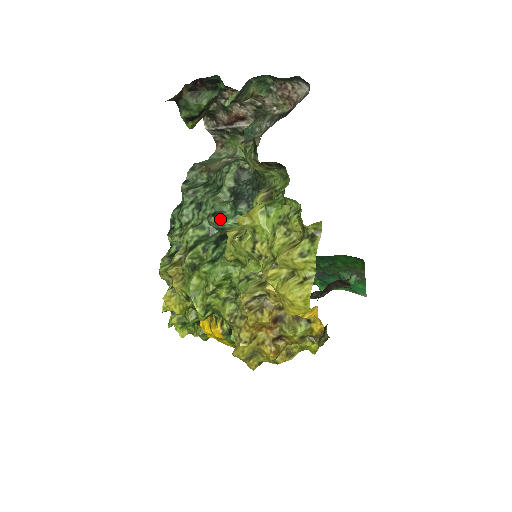
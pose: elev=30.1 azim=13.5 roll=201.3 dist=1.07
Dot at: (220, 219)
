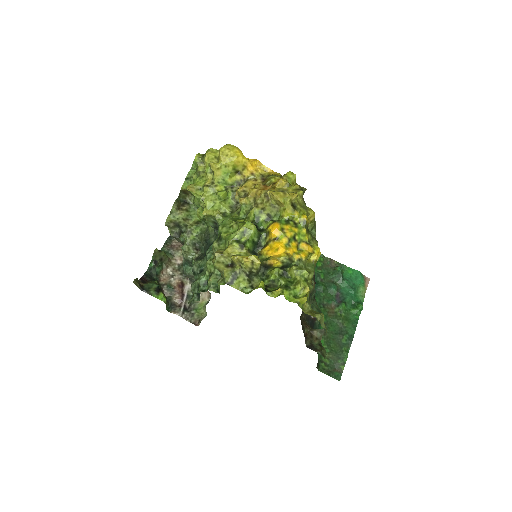
Dot at: (210, 251)
